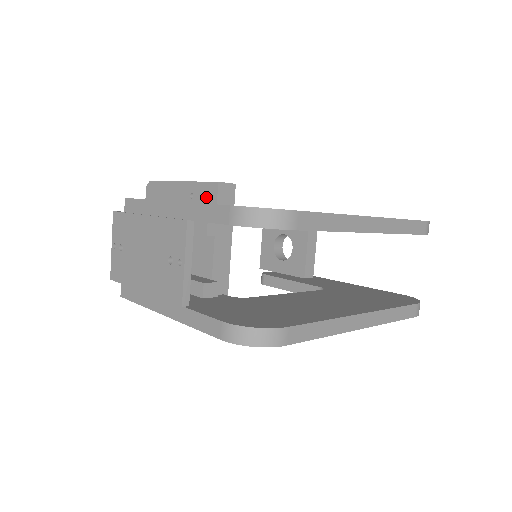
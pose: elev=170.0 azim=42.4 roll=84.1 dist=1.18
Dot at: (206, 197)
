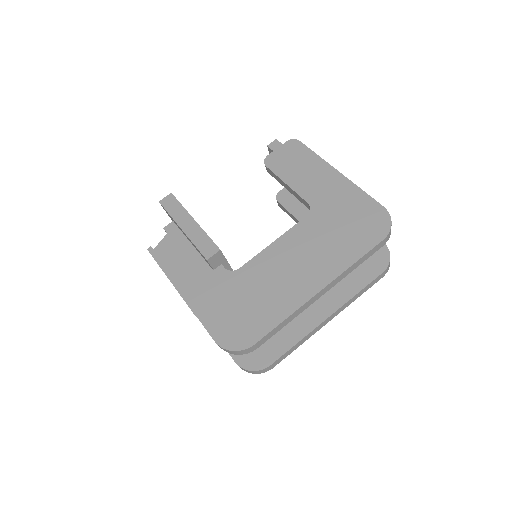
Dot at: occluded
